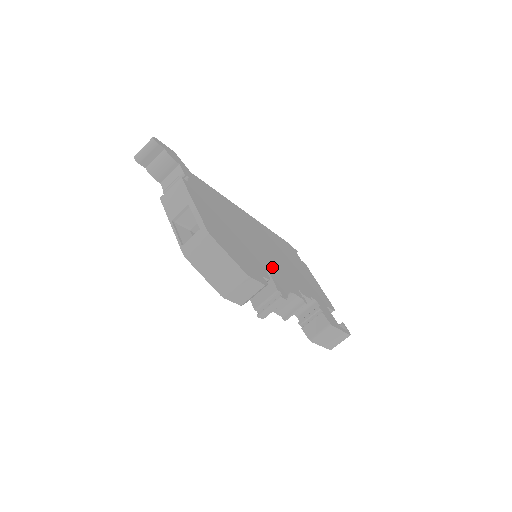
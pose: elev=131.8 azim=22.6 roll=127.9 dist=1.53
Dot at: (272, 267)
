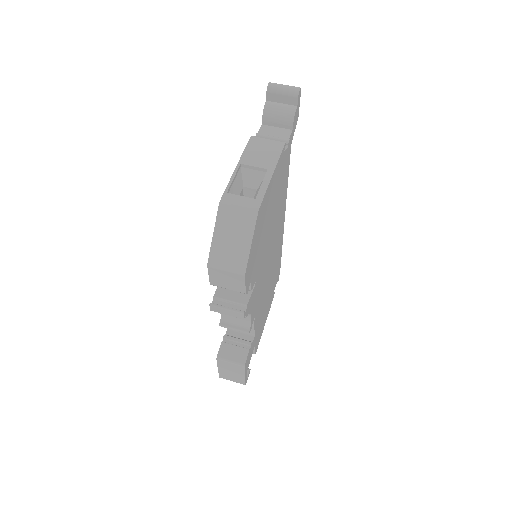
Dot at: (260, 281)
